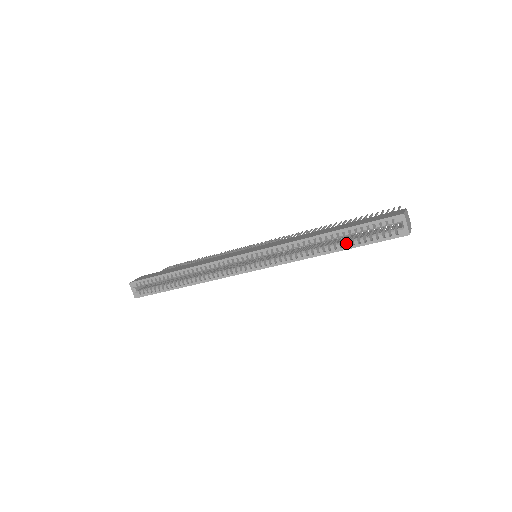
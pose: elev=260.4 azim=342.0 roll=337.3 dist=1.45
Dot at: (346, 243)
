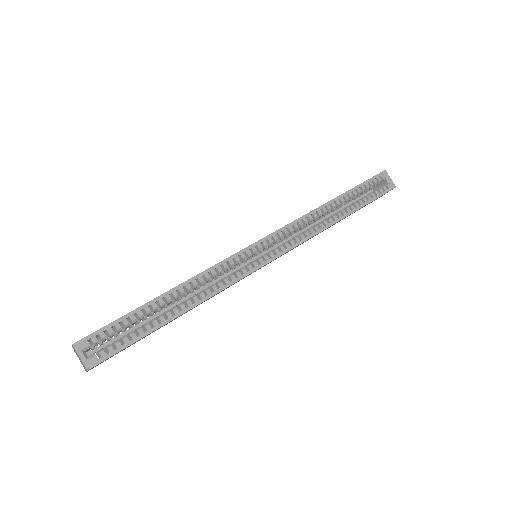
Dot at: (351, 207)
